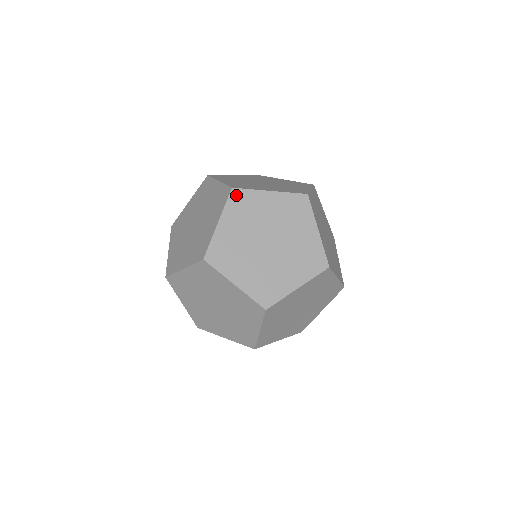
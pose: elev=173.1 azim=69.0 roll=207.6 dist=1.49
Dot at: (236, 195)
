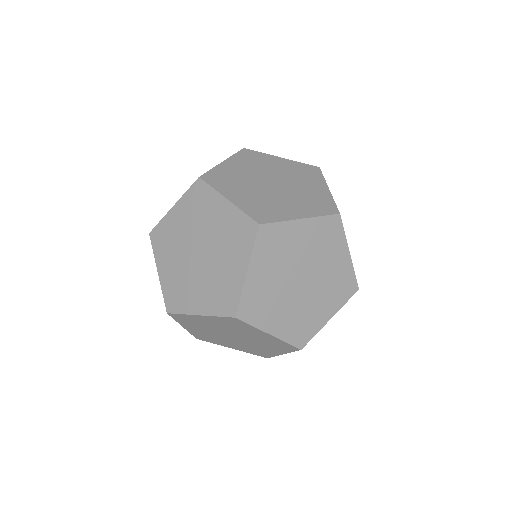
Dot at: (175, 317)
